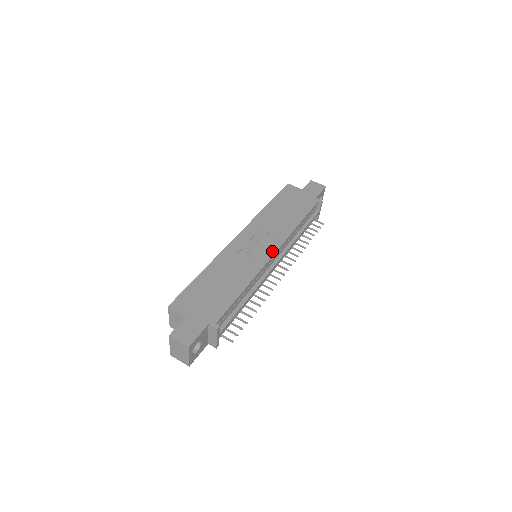
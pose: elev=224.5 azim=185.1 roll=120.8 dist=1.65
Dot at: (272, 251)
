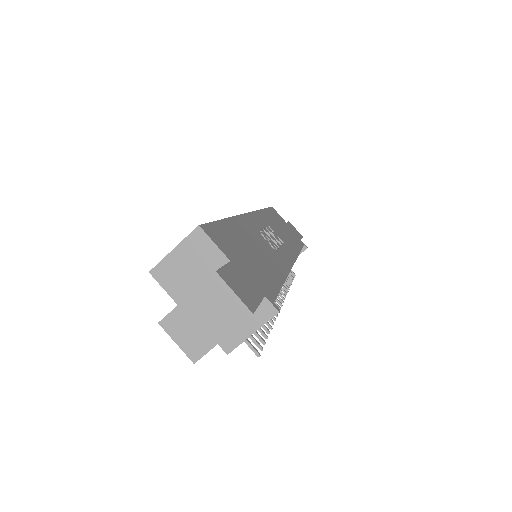
Dot at: (291, 259)
